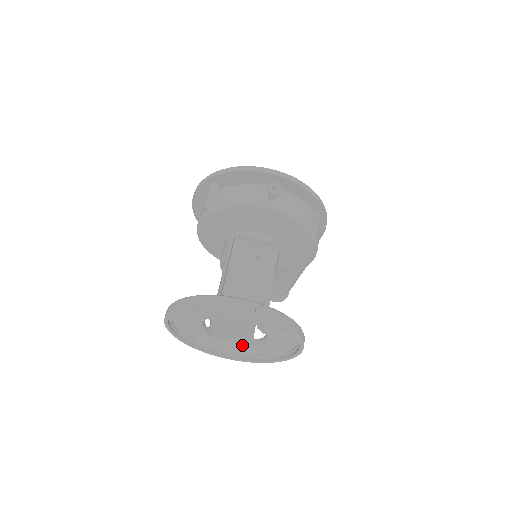
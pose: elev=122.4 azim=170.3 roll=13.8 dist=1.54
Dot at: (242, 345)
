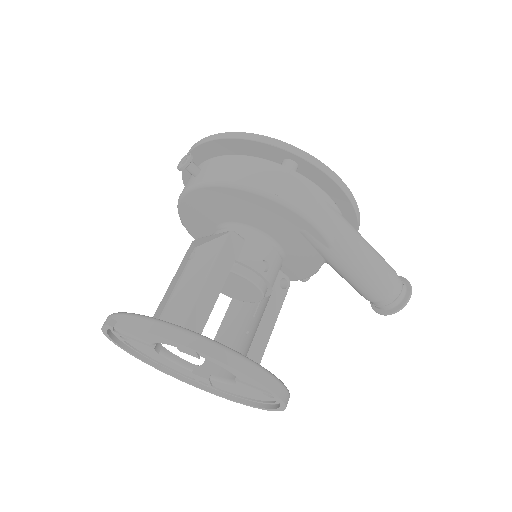
Dot at: occluded
